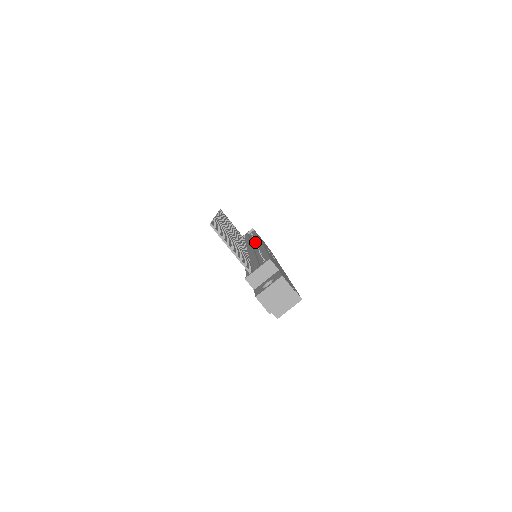
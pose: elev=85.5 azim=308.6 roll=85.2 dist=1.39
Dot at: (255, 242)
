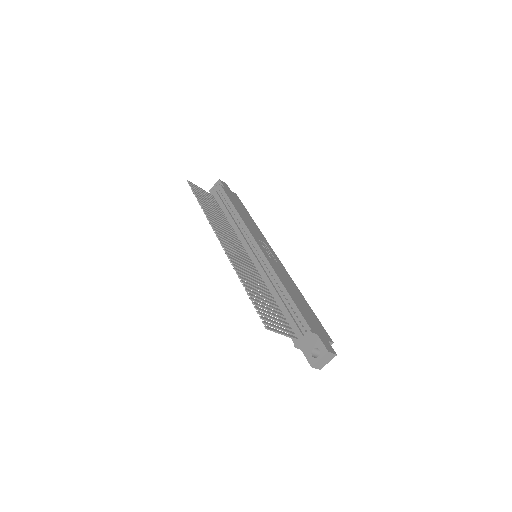
Dot at: (249, 239)
